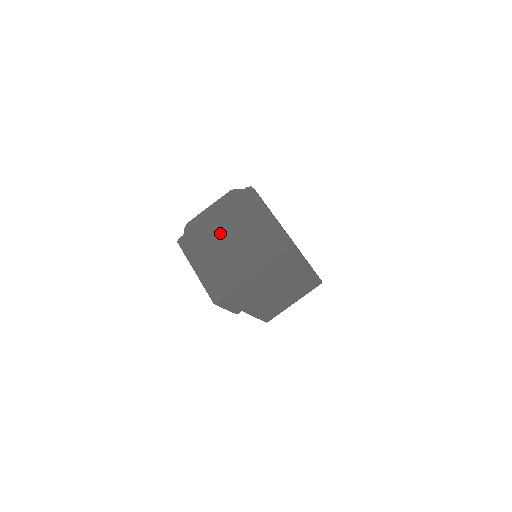
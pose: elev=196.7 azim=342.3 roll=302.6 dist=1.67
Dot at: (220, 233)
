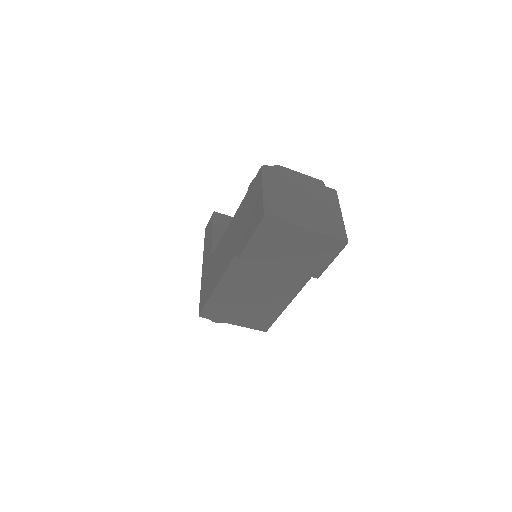
Dot at: (300, 190)
